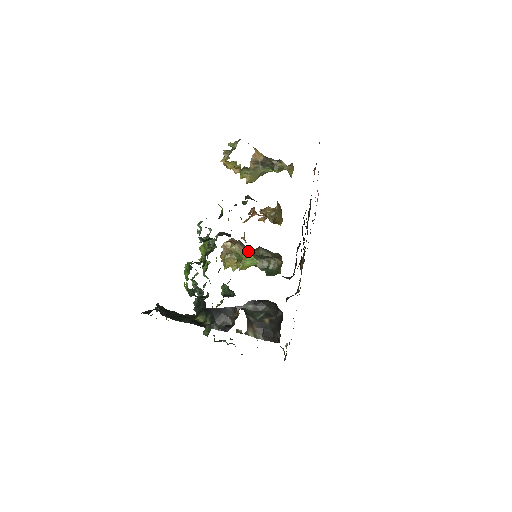
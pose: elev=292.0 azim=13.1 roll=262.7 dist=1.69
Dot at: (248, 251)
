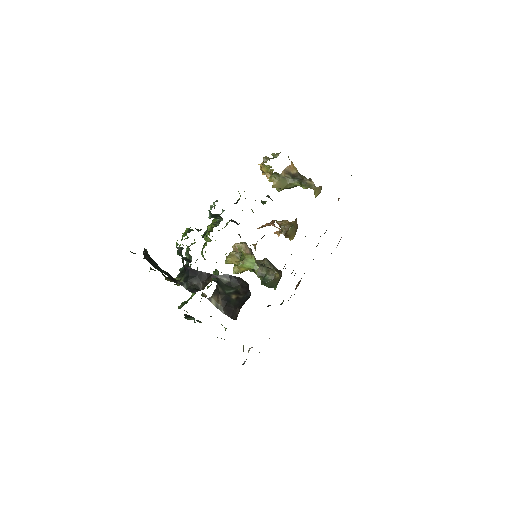
Dot at: occluded
